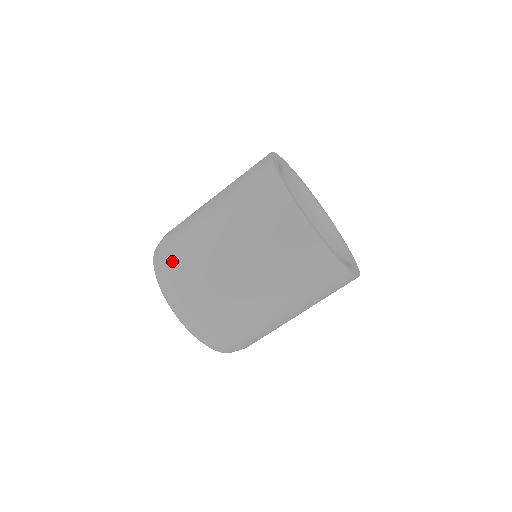
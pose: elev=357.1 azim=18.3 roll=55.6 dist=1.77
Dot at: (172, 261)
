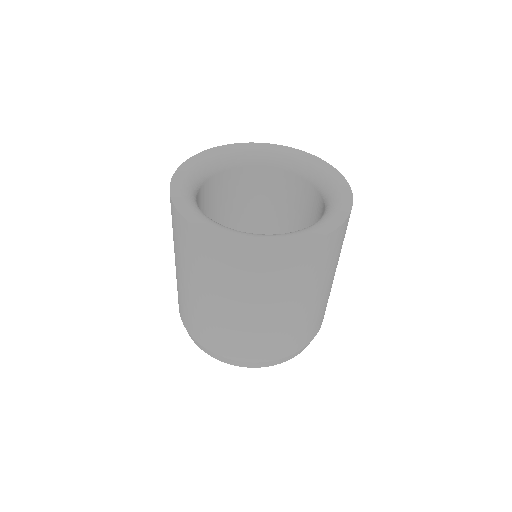
Dot at: (218, 348)
